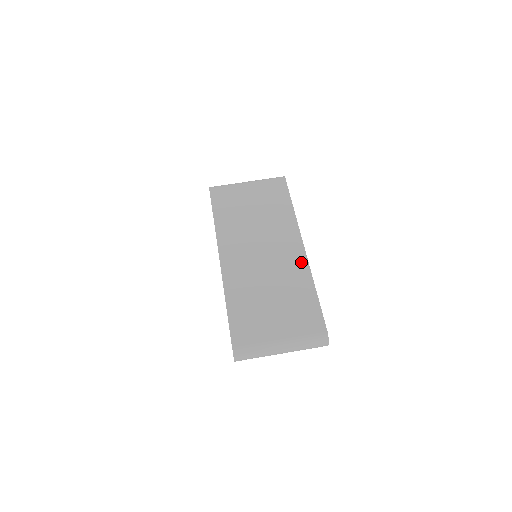
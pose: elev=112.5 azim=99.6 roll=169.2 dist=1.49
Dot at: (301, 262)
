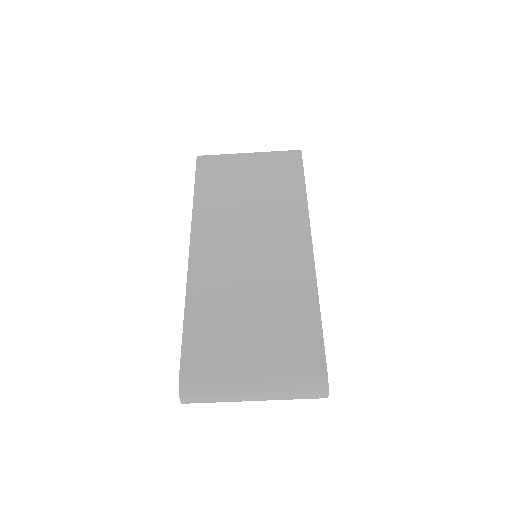
Dot at: (304, 267)
